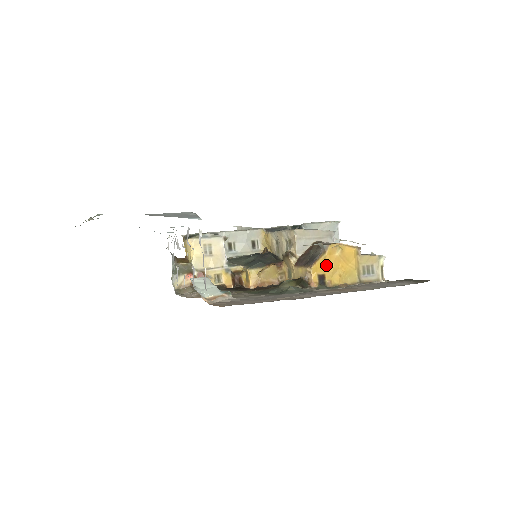
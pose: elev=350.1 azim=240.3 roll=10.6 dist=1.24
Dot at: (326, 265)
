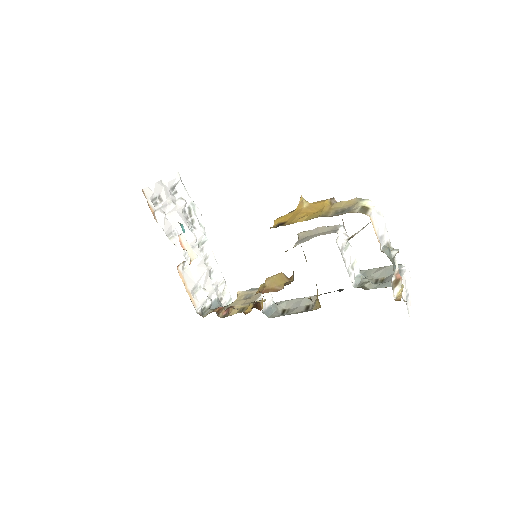
Dot at: (291, 217)
